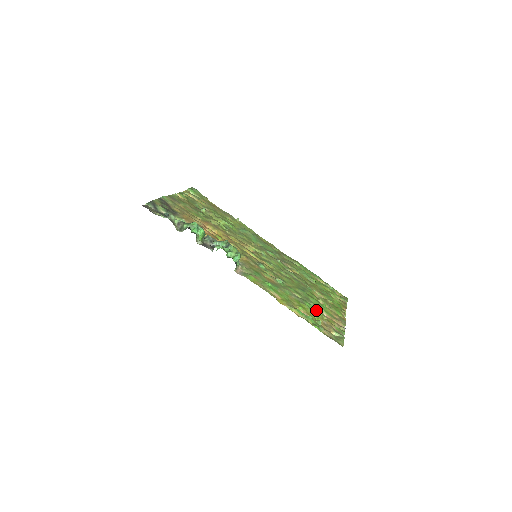
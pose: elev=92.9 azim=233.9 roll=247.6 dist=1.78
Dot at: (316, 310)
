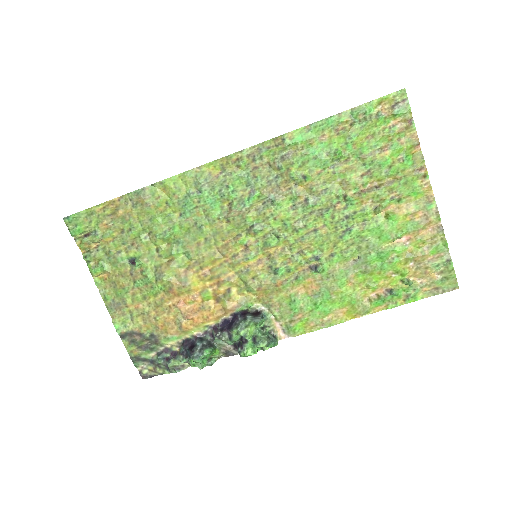
Dot at: (389, 254)
